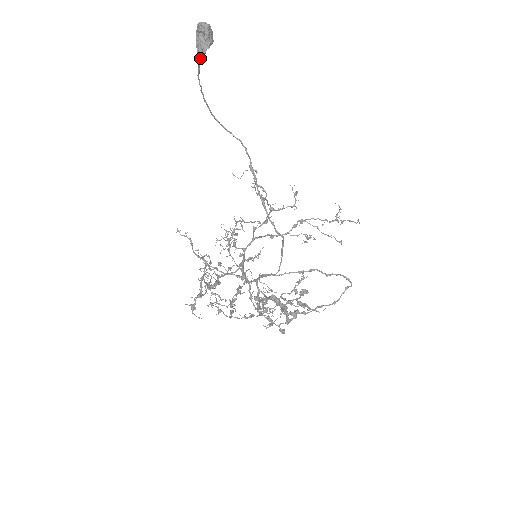
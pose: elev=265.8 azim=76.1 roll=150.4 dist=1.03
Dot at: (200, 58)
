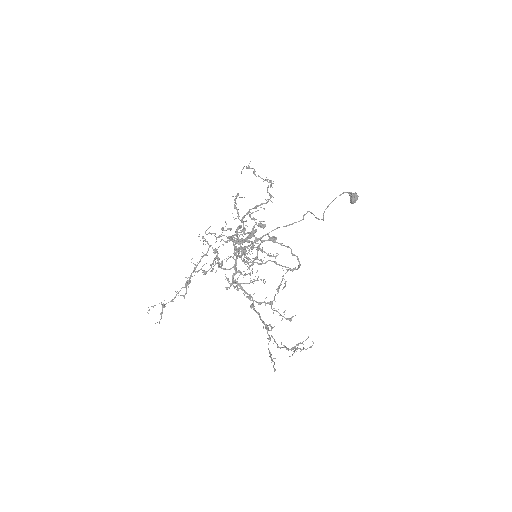
Dot at: (347, 192)
